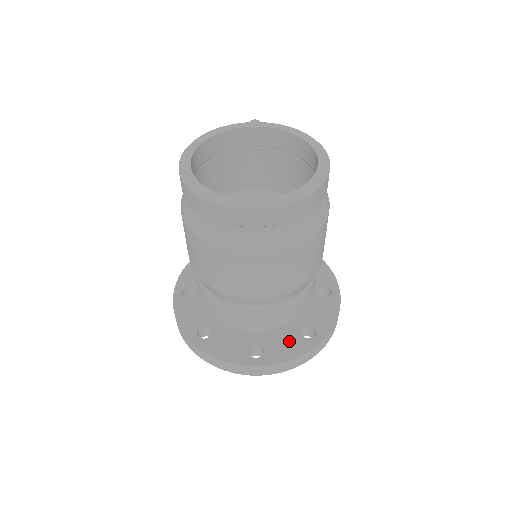
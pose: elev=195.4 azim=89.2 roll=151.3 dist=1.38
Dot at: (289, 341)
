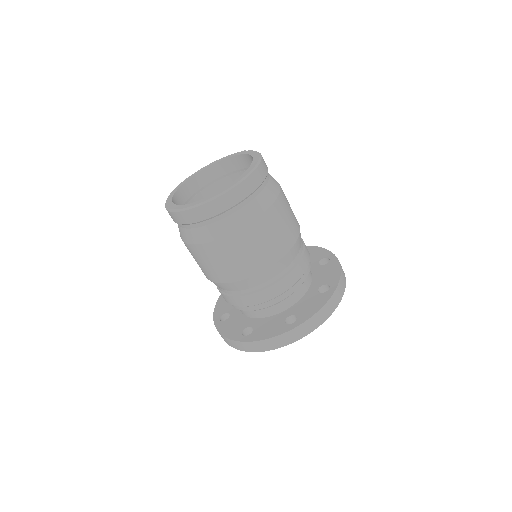
Dot at: (273, 325)
